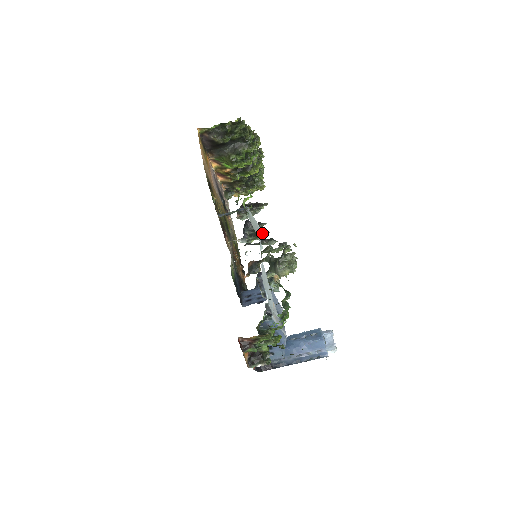
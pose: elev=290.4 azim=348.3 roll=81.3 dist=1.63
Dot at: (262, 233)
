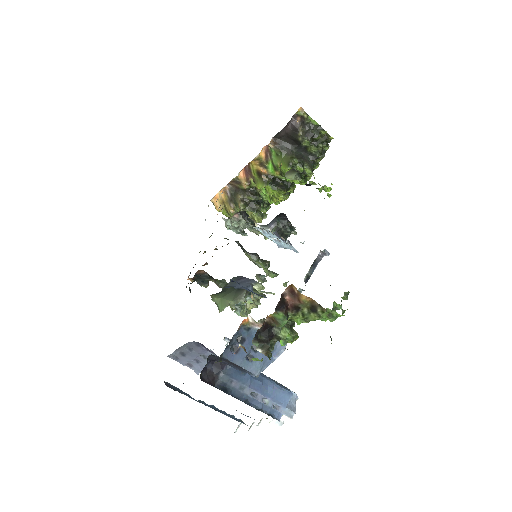
Dot at: (285, 239)
